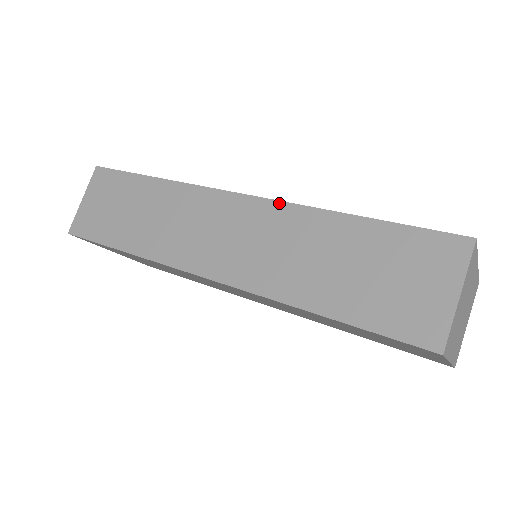
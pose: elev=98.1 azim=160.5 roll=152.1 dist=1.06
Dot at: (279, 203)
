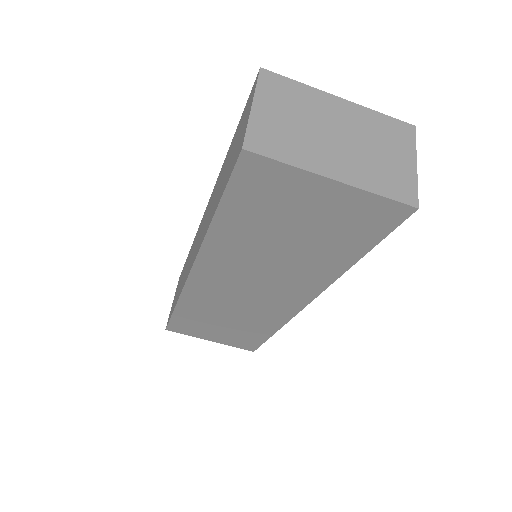
Dot at: occluded
